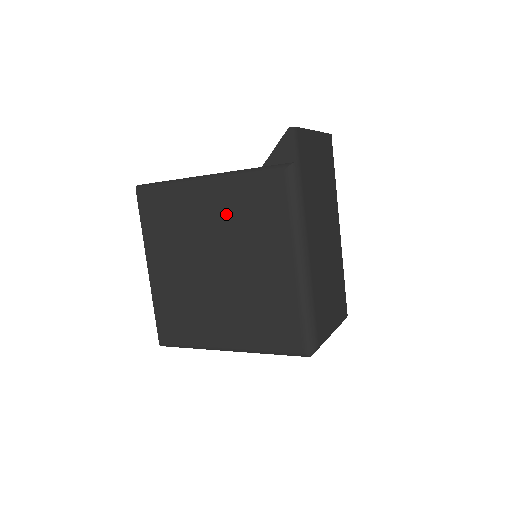
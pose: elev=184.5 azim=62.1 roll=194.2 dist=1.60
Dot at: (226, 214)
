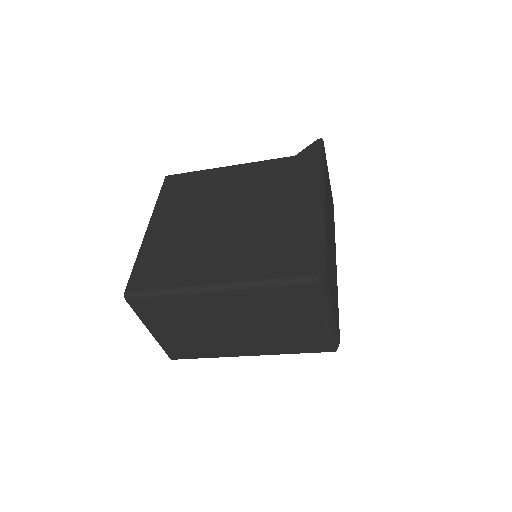
Dot at: (251, 182)
